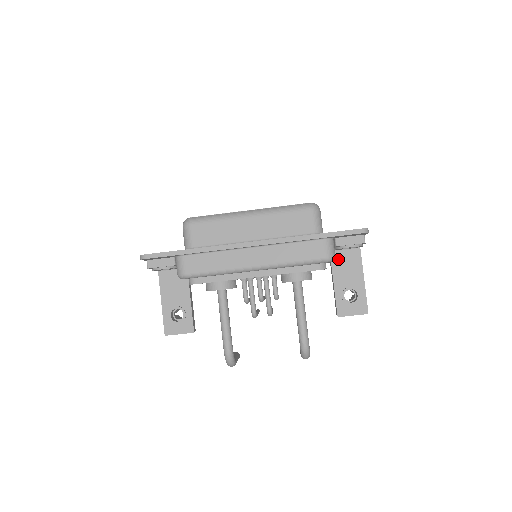
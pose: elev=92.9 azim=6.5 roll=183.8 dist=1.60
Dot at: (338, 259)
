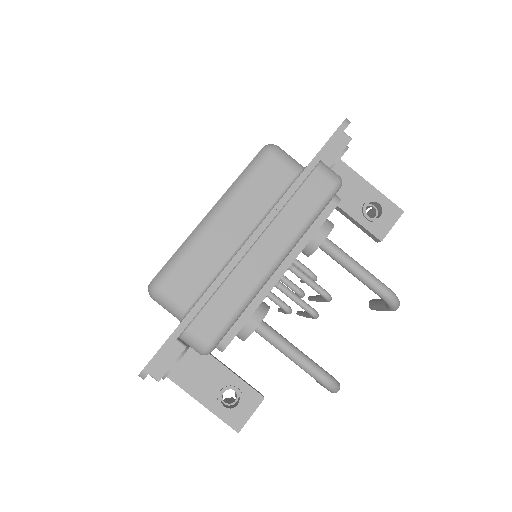
Dot at: occluded
